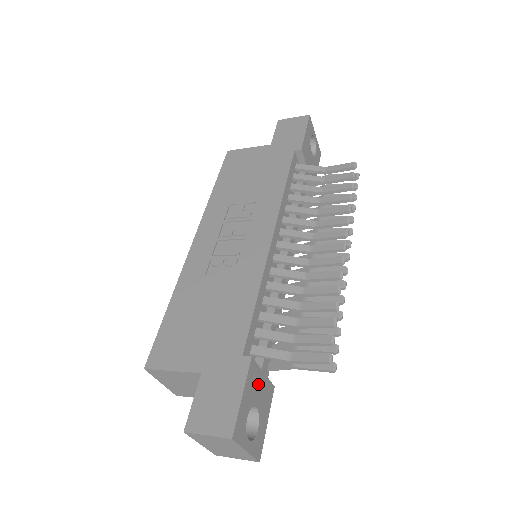
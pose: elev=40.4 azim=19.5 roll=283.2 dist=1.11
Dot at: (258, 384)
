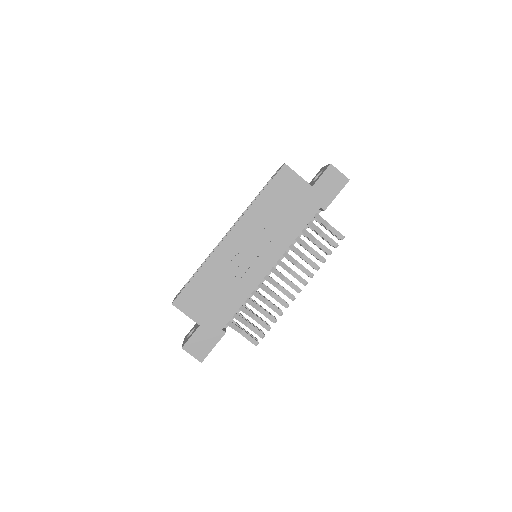
Dot at: occluded
